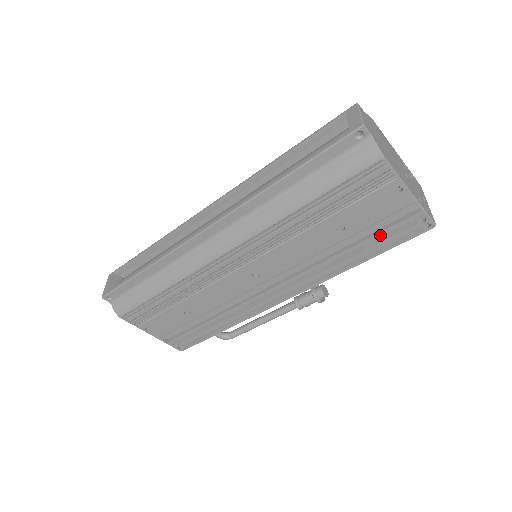
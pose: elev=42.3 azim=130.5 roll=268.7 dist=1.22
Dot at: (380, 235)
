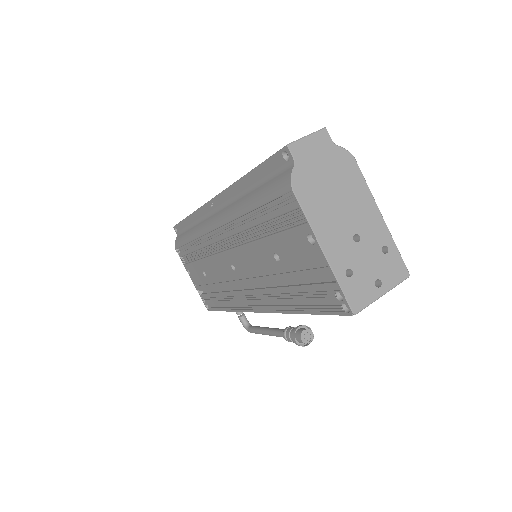
Dot at: (307, 289)
